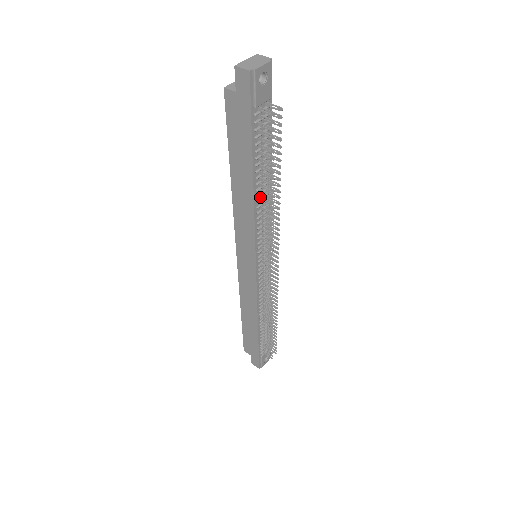
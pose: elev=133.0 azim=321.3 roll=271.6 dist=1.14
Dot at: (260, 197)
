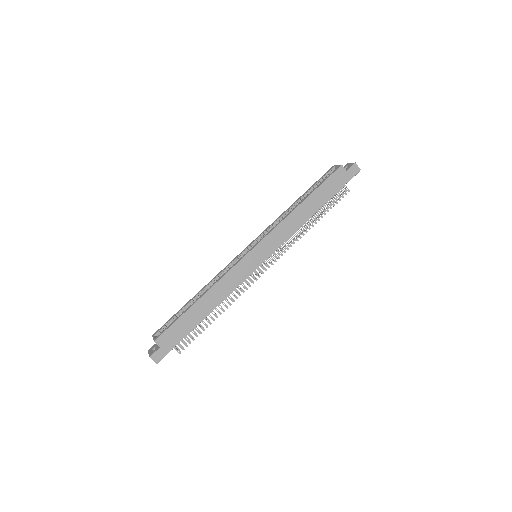
Dot at: occluded
